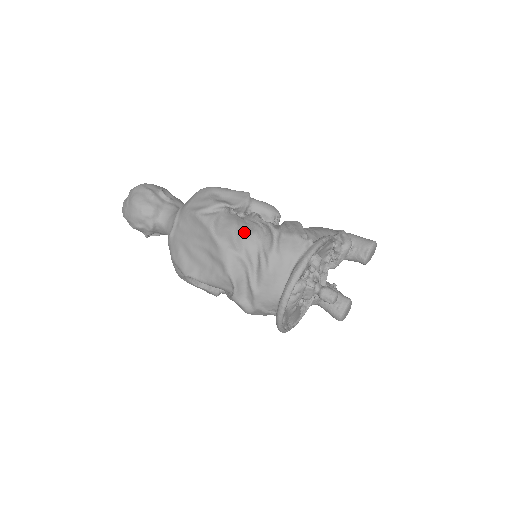
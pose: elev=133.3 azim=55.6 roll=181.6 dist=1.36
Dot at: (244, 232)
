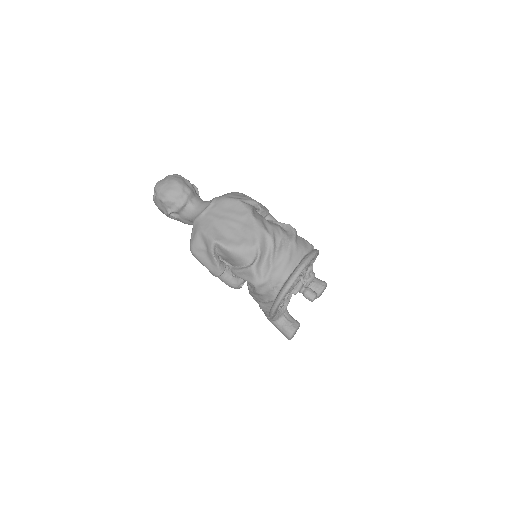
Dot at: (272, 223)
